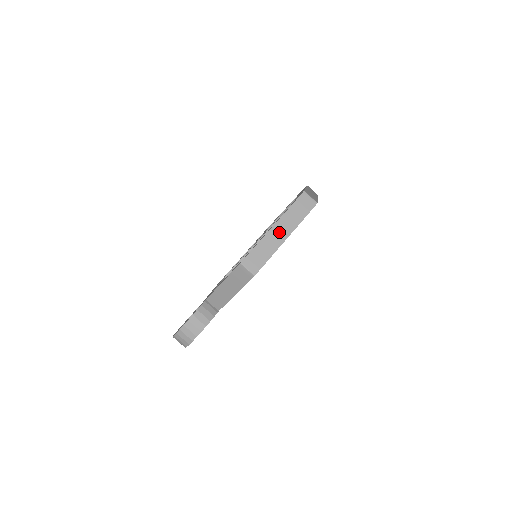
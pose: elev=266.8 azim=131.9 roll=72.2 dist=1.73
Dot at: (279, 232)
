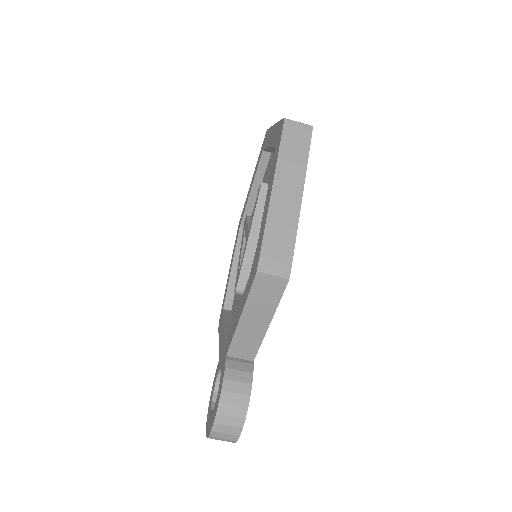
Dot at: (286, 194)
